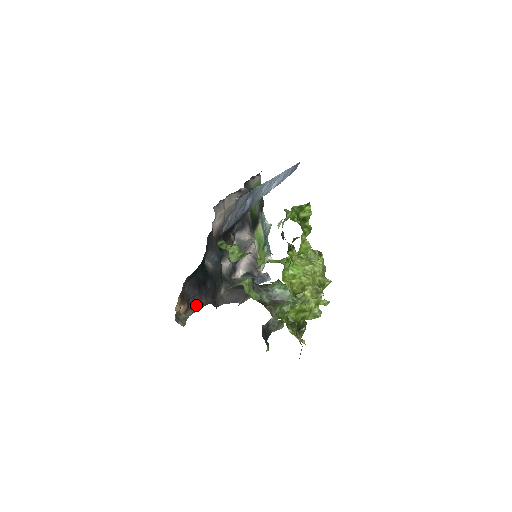
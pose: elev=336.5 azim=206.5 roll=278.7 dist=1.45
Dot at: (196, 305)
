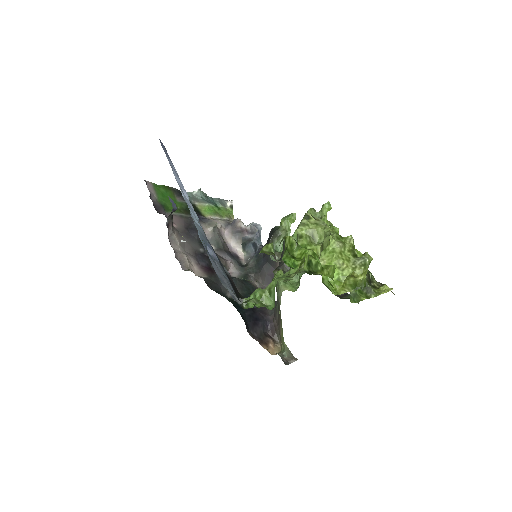
Dot at: (271, 328)
